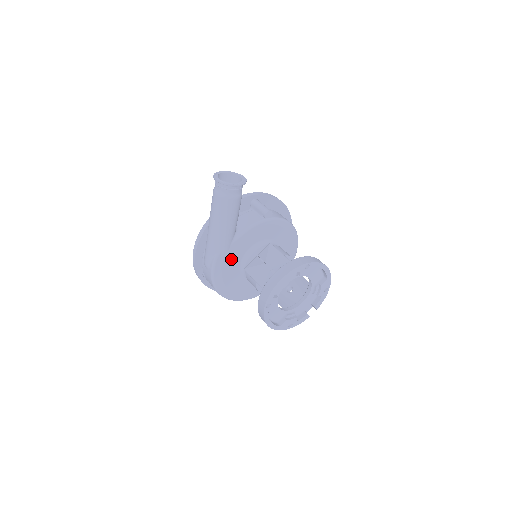
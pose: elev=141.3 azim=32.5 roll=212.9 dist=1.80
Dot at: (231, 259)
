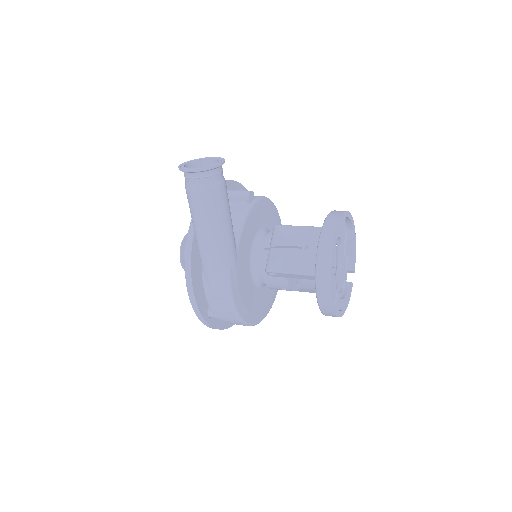
Dot at: (242, 270)
